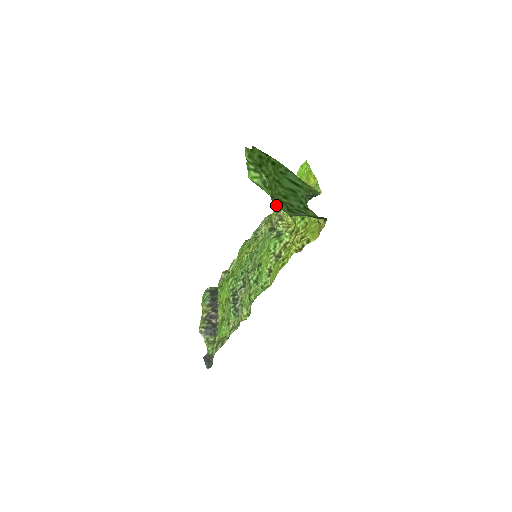
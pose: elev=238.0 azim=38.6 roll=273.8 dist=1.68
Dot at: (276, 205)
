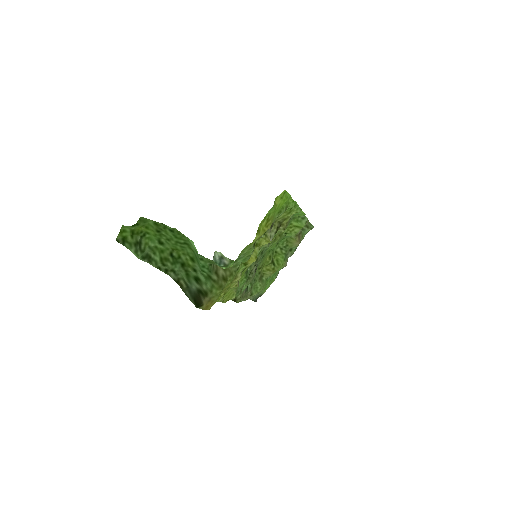
Dot at: occluded
